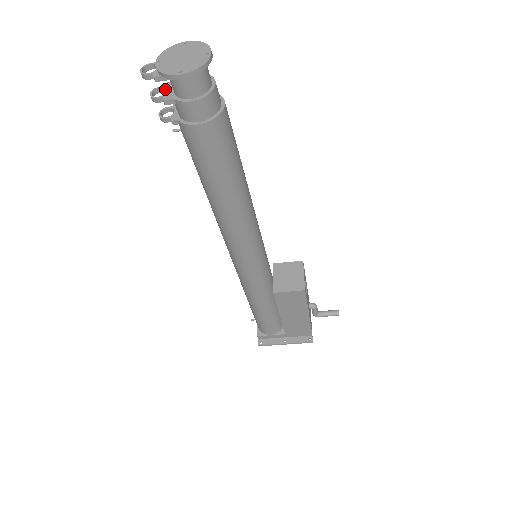
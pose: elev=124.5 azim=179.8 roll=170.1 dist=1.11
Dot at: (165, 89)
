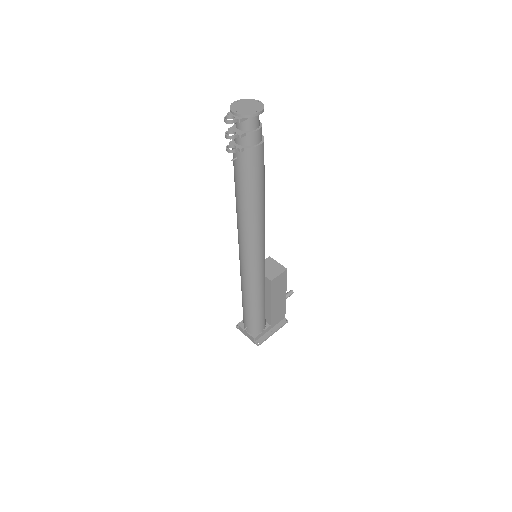
Dot at: (232, 131)
